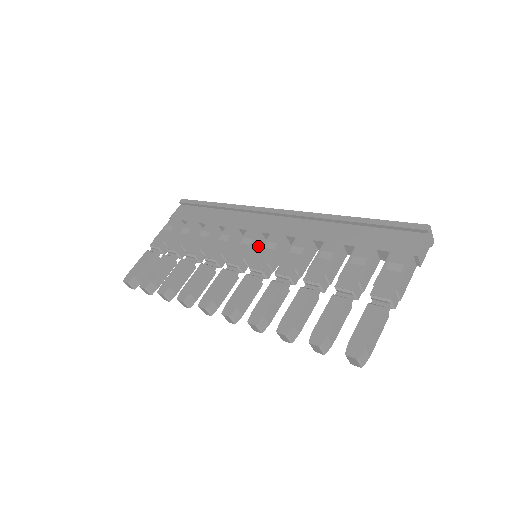
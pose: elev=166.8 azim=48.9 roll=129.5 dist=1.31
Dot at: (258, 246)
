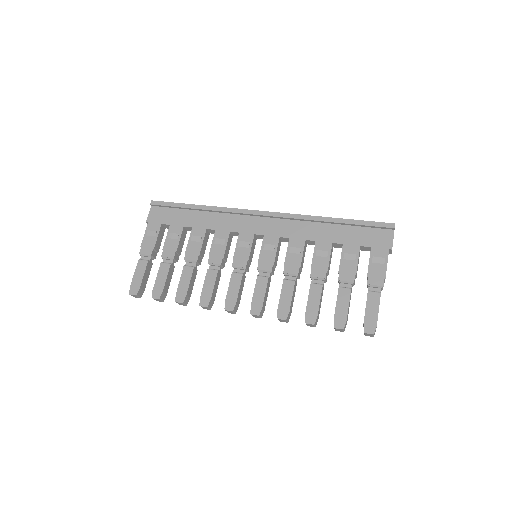
Dot at: (253, 246)
